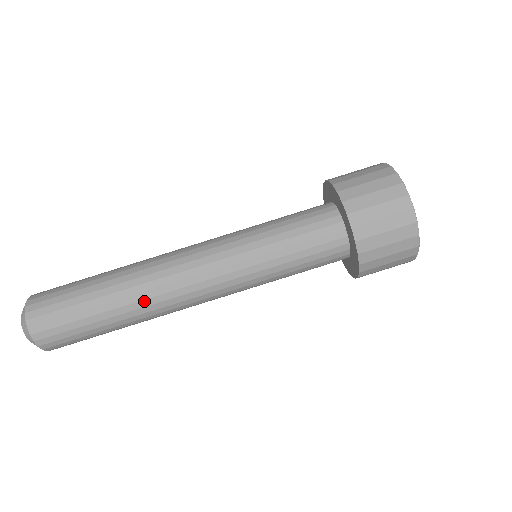
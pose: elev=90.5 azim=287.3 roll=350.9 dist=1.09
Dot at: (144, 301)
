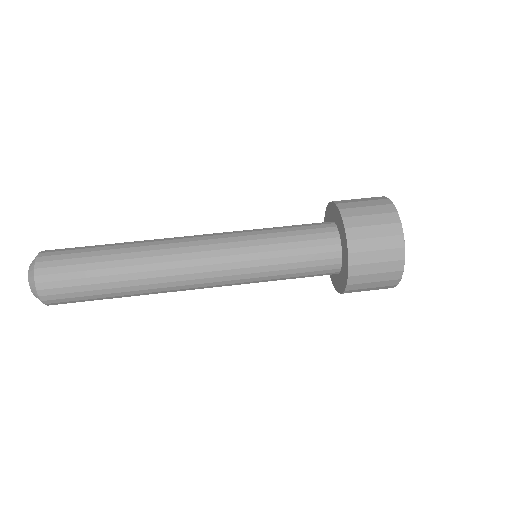
Dot at: (149, 279)
